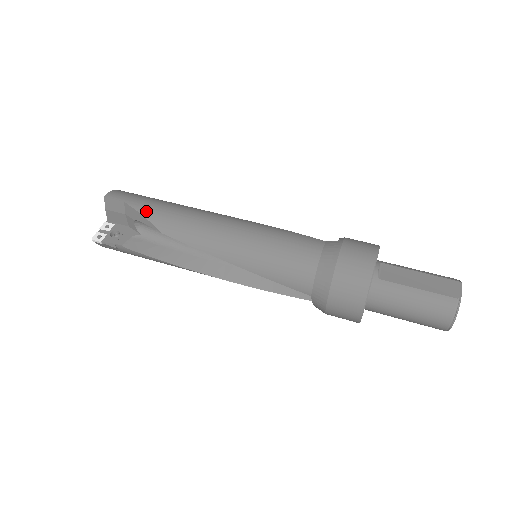
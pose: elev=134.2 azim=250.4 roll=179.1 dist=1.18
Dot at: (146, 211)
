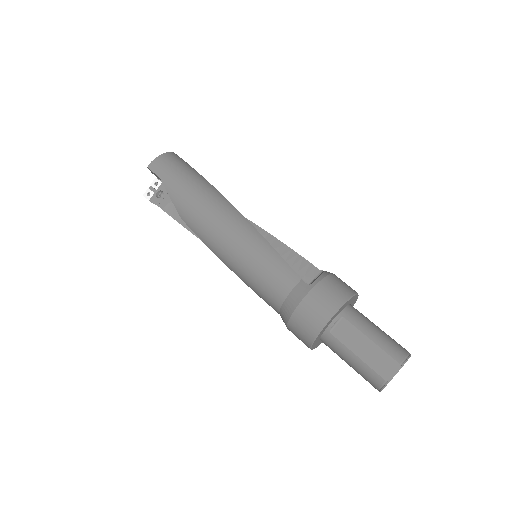
Dot at: (173, 195)
